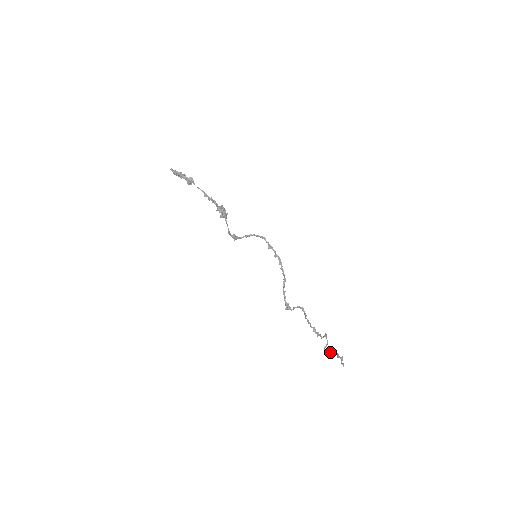
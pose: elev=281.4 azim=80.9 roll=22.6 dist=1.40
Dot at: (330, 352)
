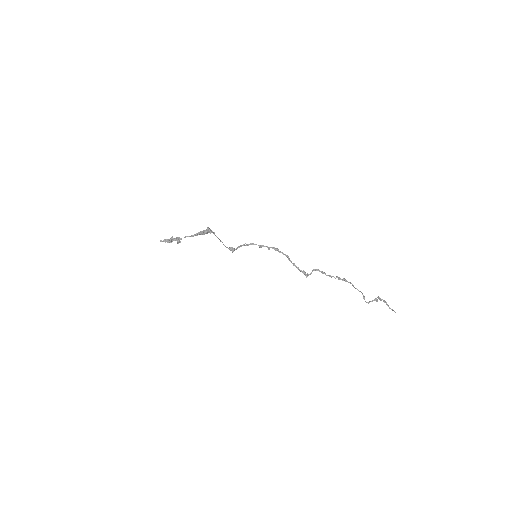
Dot at: occluded
